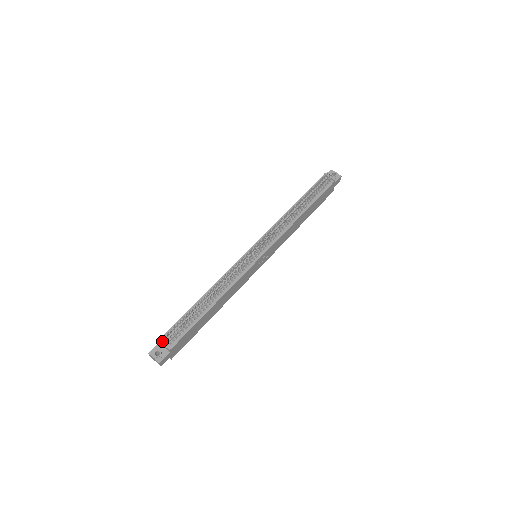
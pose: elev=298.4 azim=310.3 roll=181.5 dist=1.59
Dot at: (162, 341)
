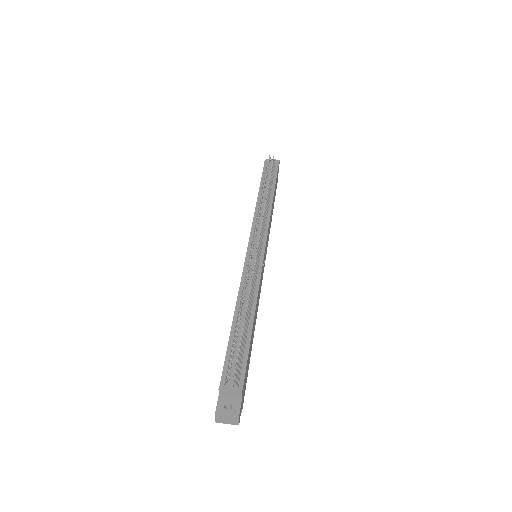
Dot at: (225, 387)
